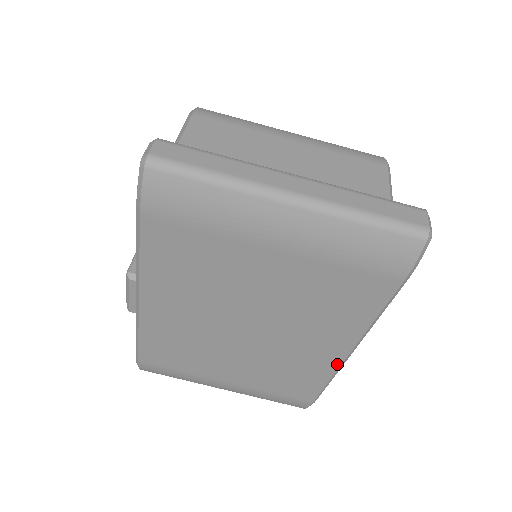
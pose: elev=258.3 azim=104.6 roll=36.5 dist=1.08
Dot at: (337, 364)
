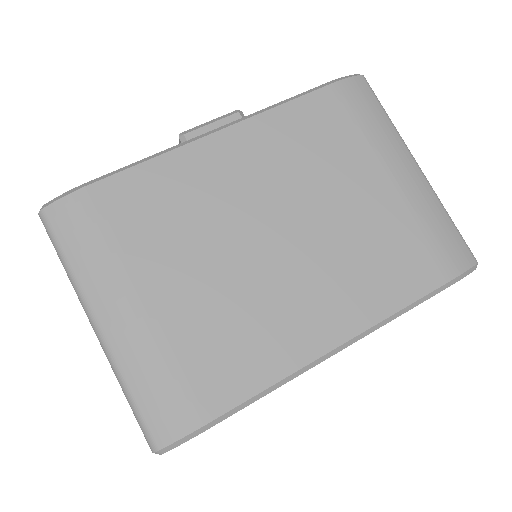
Dot at: (311, 357)
